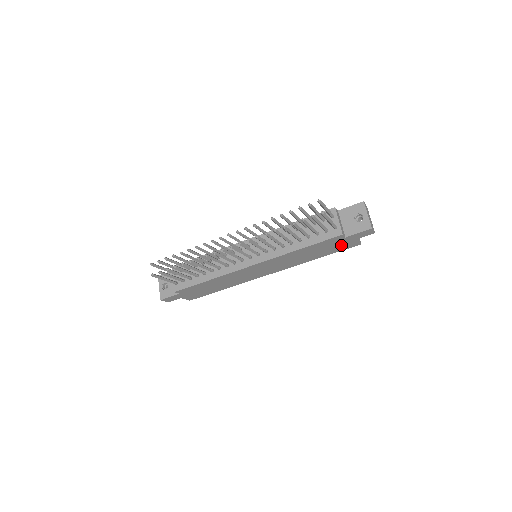
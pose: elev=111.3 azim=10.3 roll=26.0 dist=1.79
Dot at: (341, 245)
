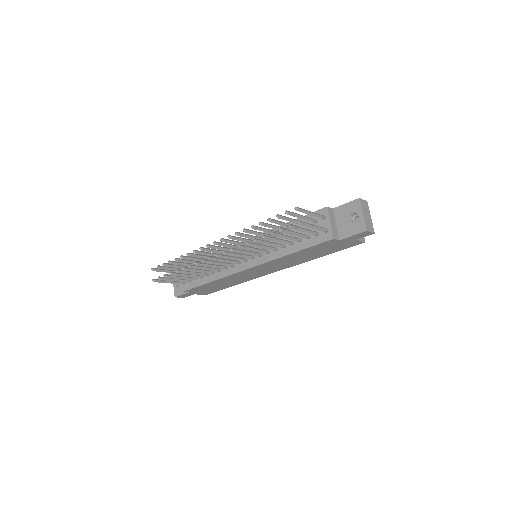
Dot at: (340, 245)
